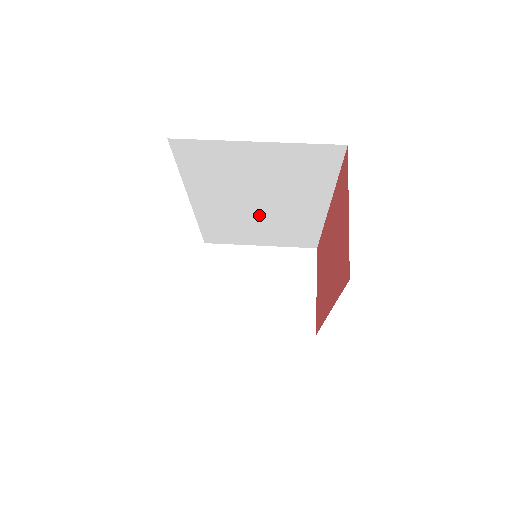
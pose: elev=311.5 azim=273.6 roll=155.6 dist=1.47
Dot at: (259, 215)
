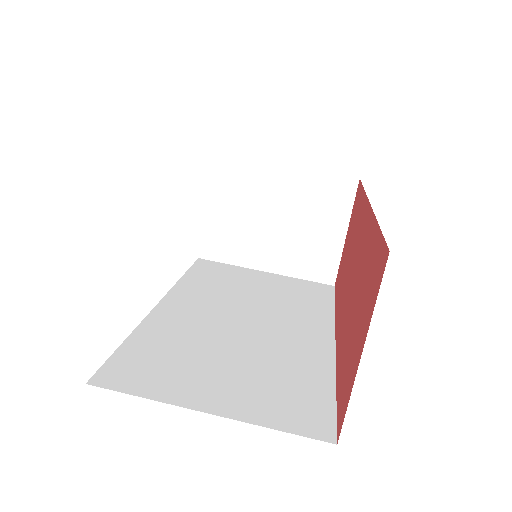
Dot at: occluded
